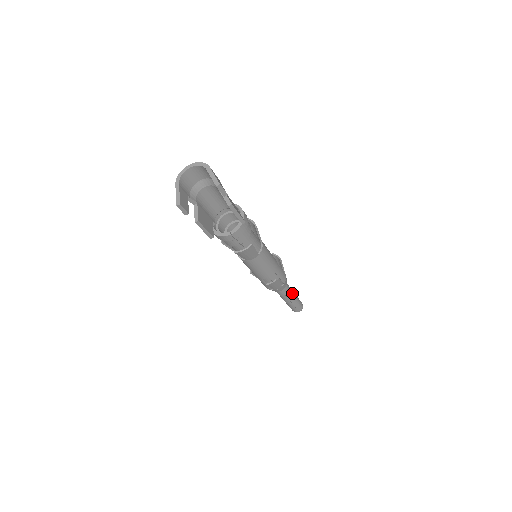
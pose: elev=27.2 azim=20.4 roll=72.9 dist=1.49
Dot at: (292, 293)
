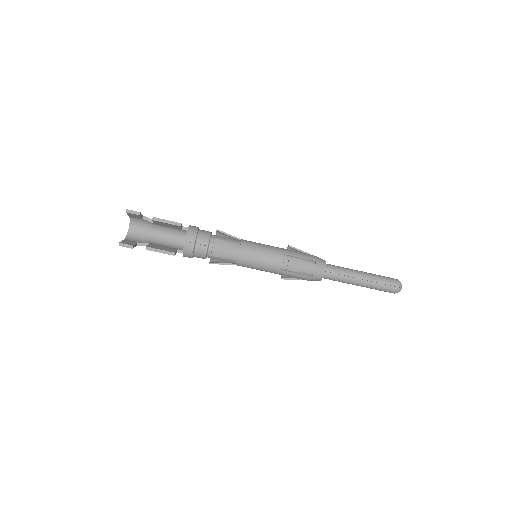
Dot at: (354, 271)
